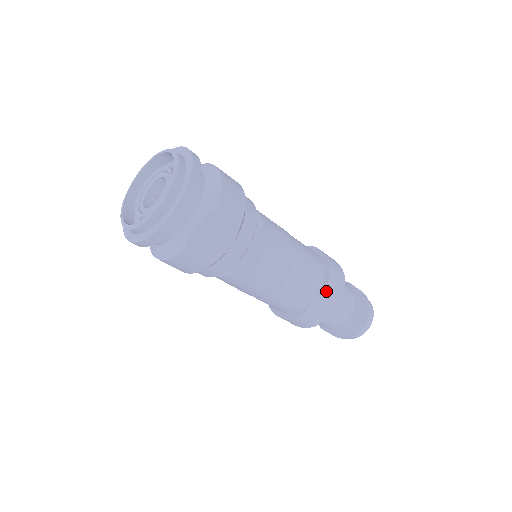
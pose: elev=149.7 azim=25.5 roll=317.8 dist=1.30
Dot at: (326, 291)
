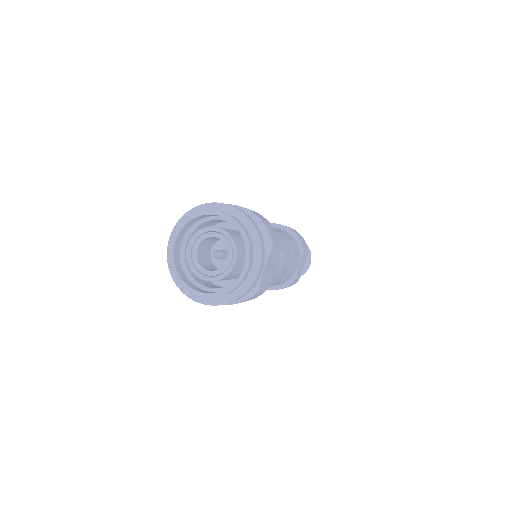
Dot at: (303, 256)
